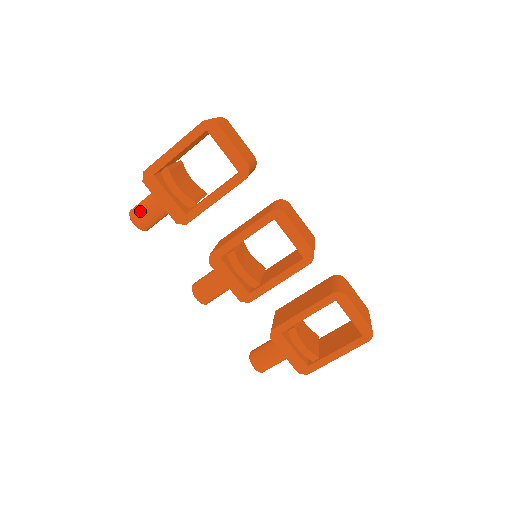
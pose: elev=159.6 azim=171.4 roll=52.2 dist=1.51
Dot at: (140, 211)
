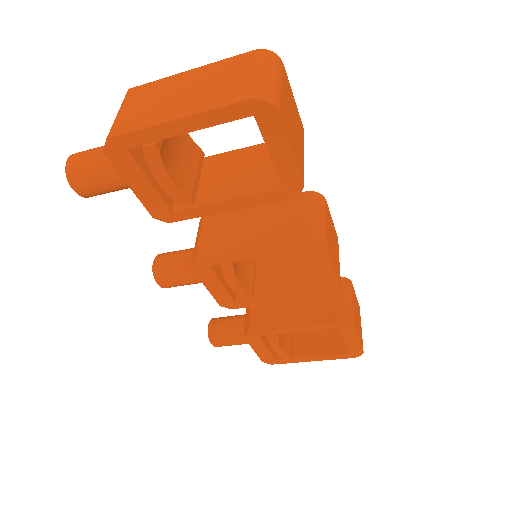
Dot at: (88, 177)
